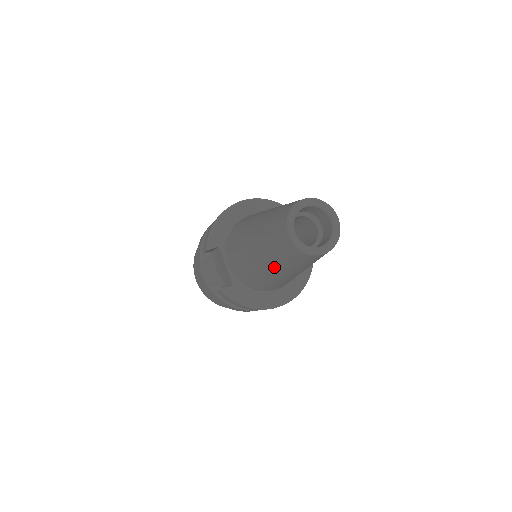
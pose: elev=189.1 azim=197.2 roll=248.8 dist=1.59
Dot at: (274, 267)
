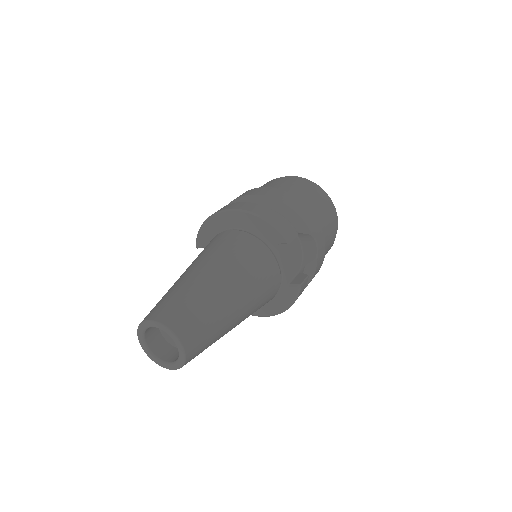
Dot at: occluded
